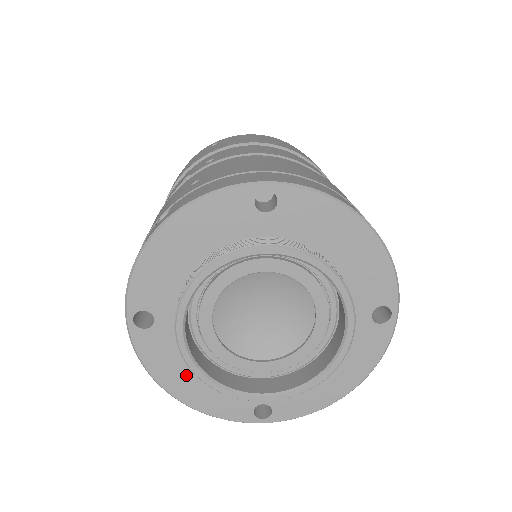
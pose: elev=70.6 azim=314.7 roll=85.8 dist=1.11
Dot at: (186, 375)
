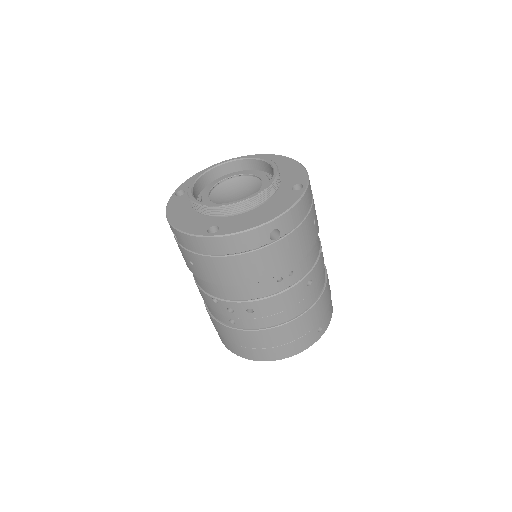
Dot at: (183, 213)
